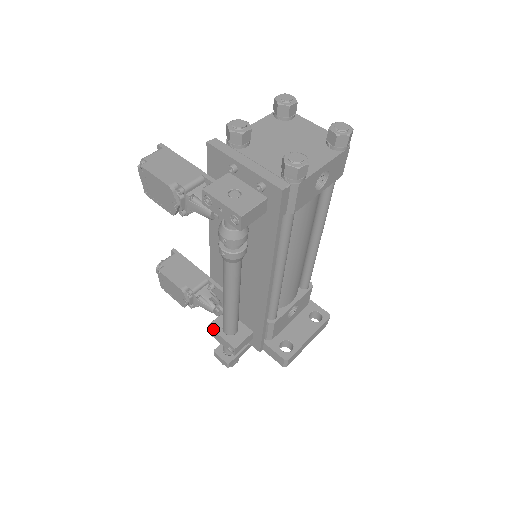
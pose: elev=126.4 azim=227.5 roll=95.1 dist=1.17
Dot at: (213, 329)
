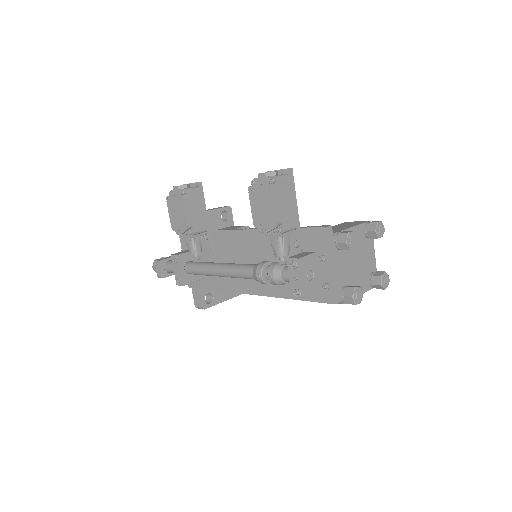
Dot at: (180, 261)
